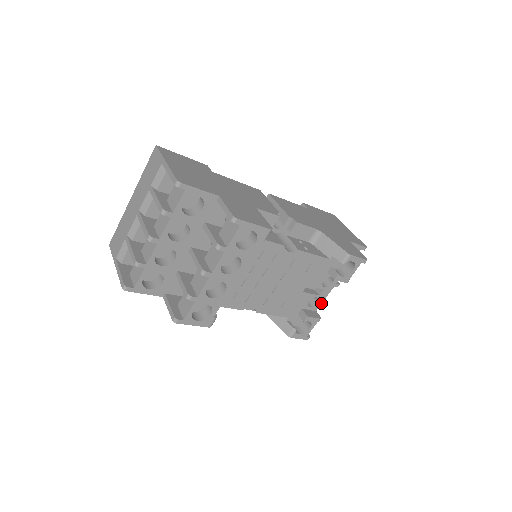
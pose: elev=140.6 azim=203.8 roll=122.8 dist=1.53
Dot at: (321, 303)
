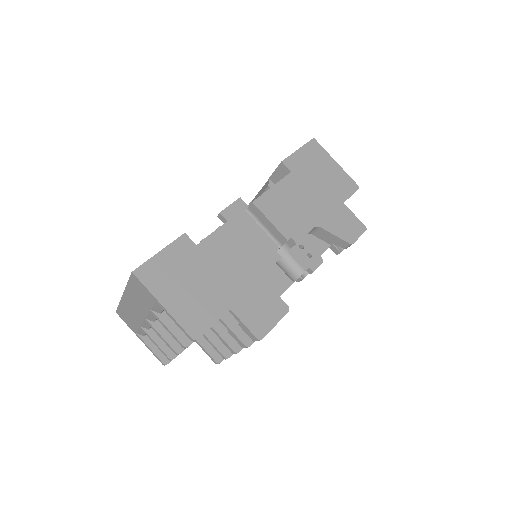
Dot at: occluded
